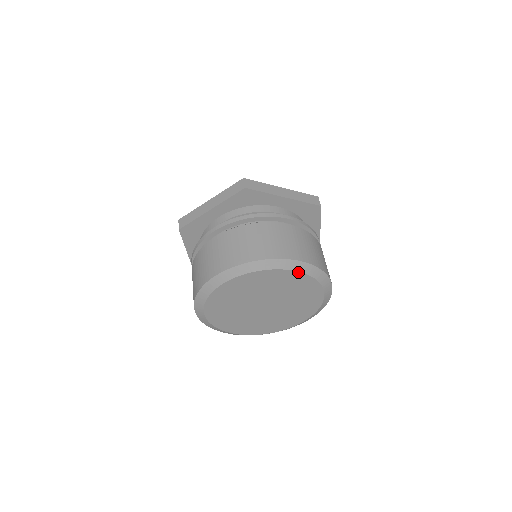
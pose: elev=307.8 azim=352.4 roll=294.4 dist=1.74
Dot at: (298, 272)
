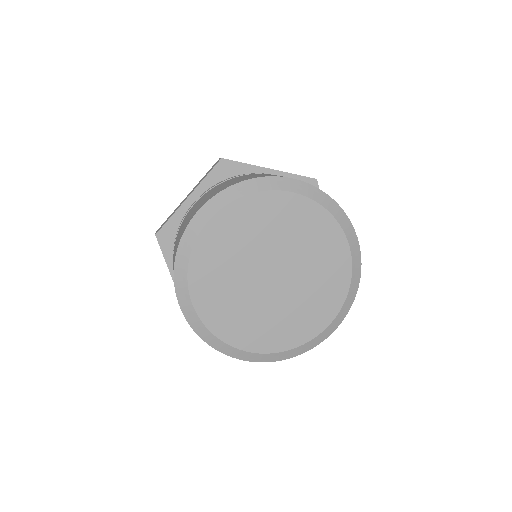
Dot at: (350, 255)
